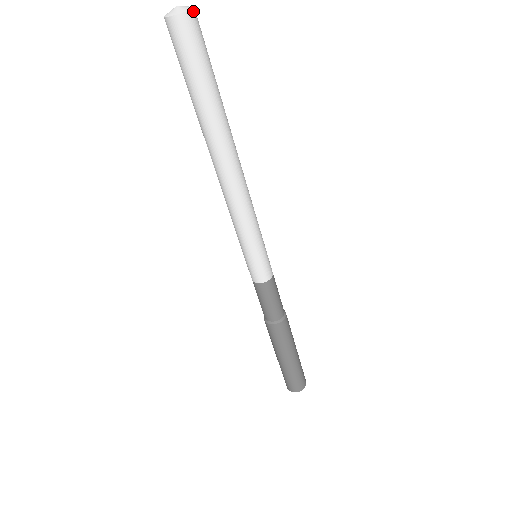
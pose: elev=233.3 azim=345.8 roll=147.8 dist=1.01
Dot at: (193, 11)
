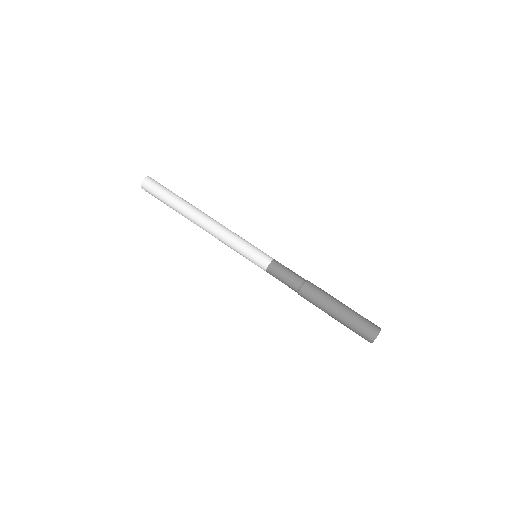
Dot at: (146, 178)
